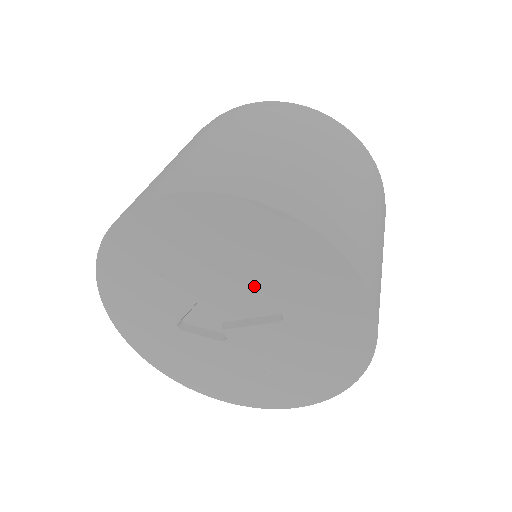
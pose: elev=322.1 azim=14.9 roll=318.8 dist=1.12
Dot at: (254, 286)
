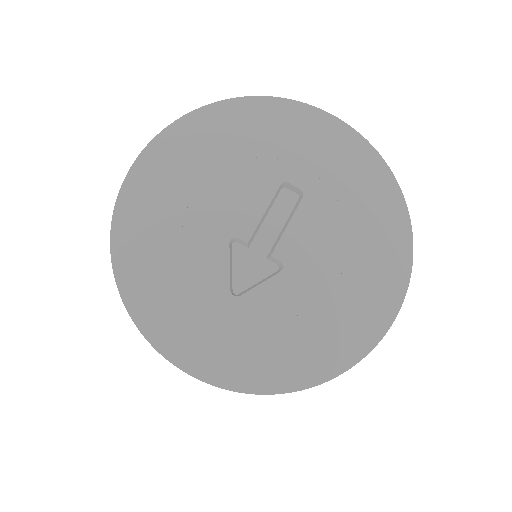
Dot at: (257, 179)
